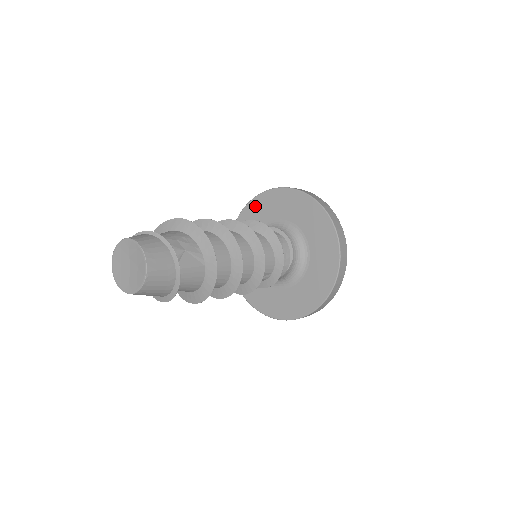
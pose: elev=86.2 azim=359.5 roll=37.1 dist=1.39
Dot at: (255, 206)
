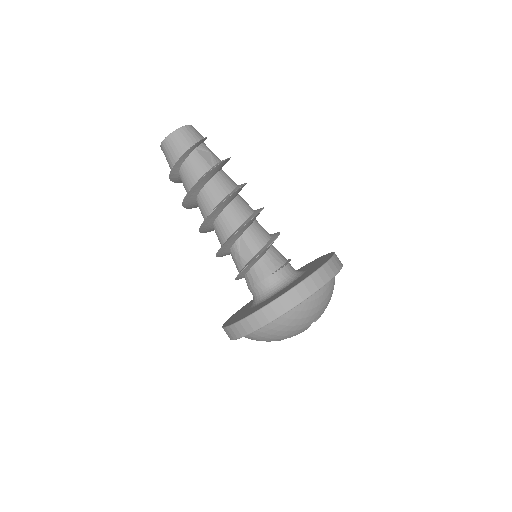
Dot at: occluded
